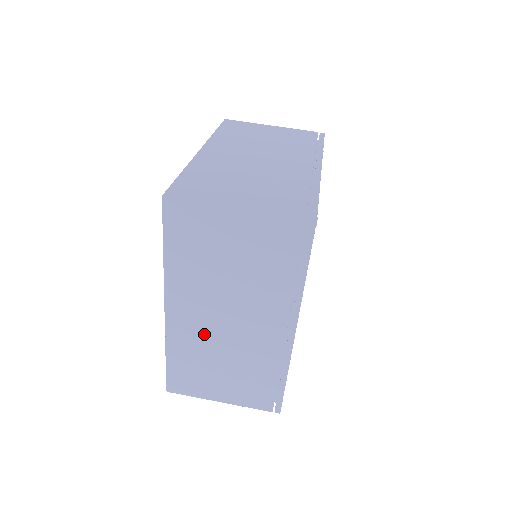
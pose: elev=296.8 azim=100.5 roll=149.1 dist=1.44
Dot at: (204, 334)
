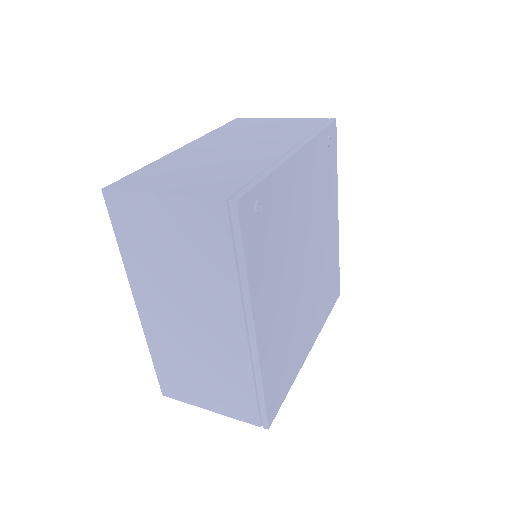
Dot at: (175, 334)
